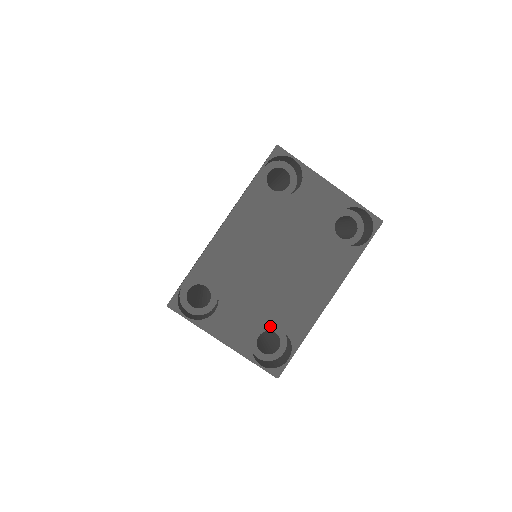
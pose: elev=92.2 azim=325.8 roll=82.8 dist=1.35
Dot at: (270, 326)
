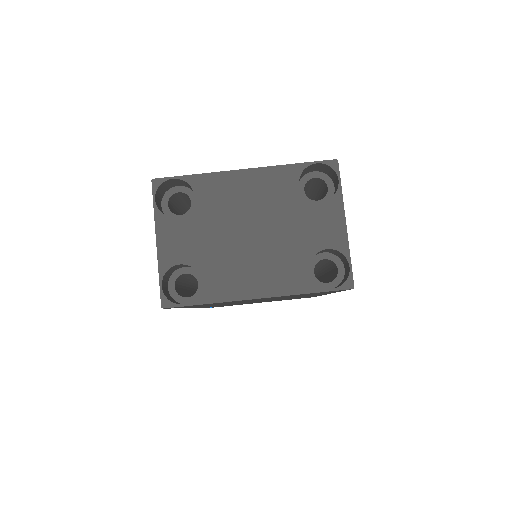
Dot at: (198, 268)
